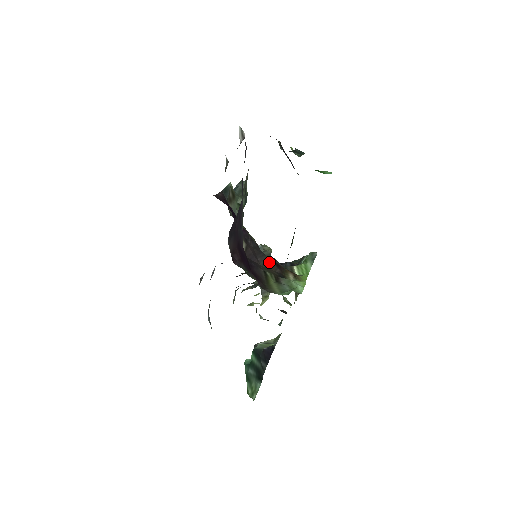
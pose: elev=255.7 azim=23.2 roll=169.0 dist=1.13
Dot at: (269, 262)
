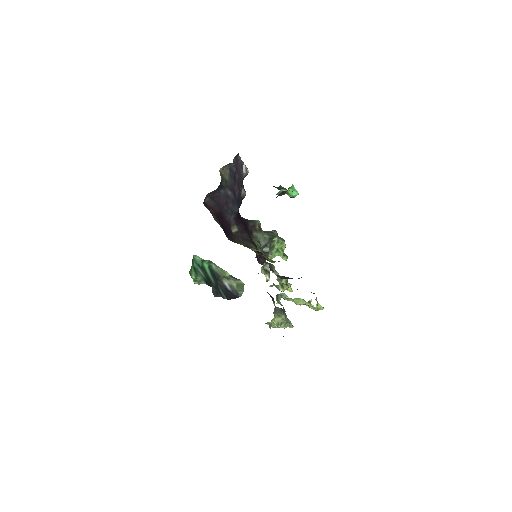
Dot at: (252, 246)
